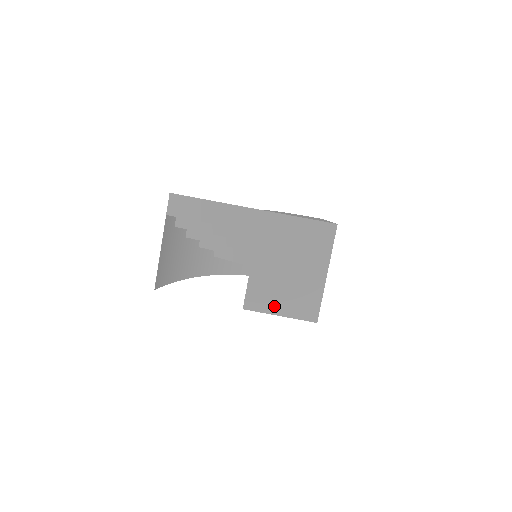
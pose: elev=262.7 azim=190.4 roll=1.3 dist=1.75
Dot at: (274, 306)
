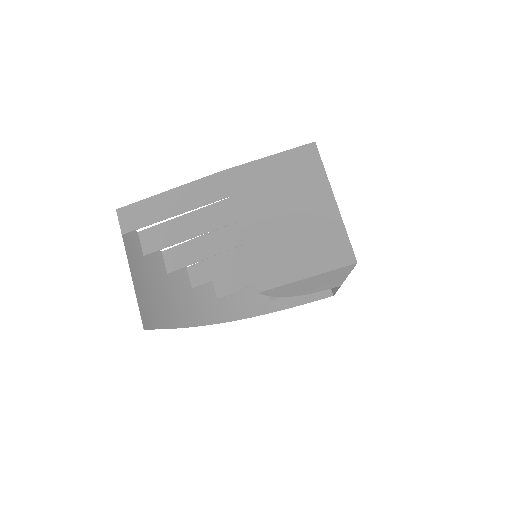
Dot at: (294, 269)
